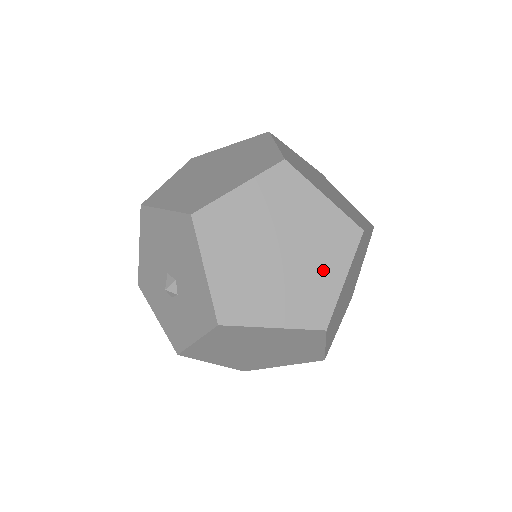
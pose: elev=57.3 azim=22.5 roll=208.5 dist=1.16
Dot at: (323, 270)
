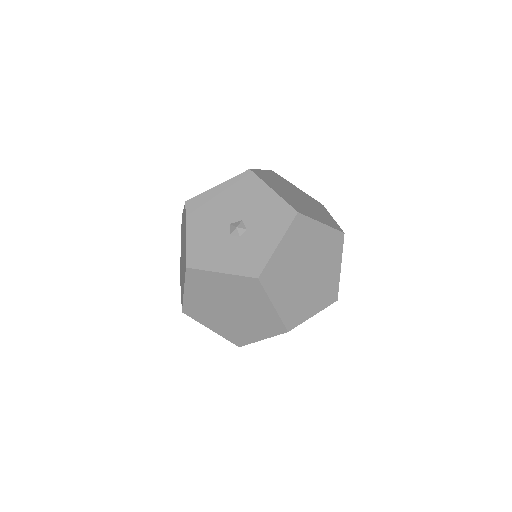
Dot at: (321, 211)
